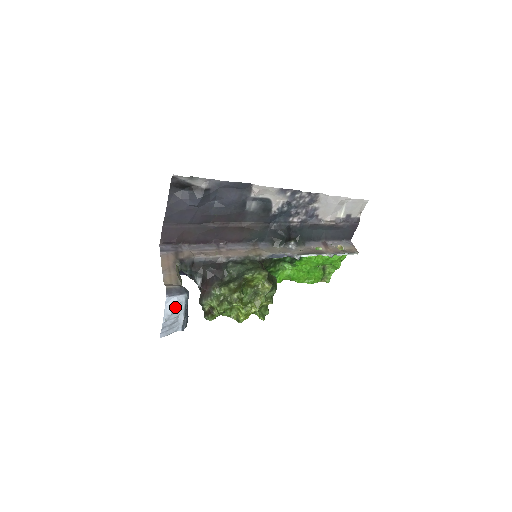
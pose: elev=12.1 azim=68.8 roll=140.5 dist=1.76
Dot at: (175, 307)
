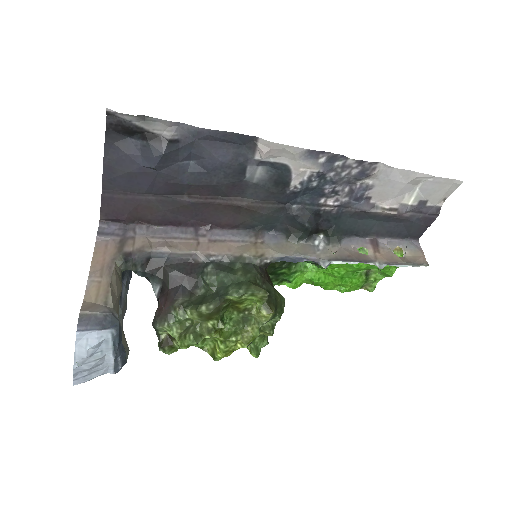
Dot at: (94, 347)
